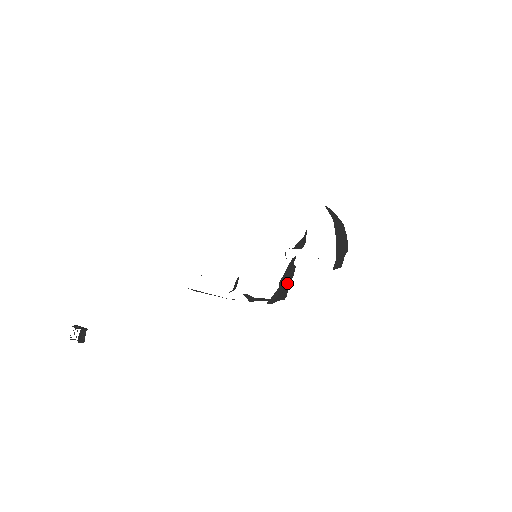
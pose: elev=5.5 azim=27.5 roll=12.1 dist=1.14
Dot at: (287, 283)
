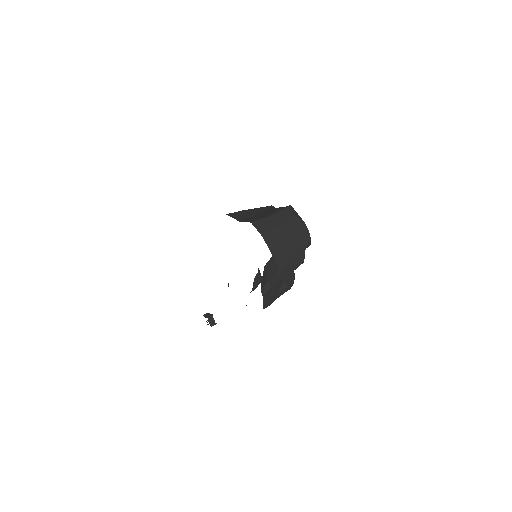
Dot at: occluded
